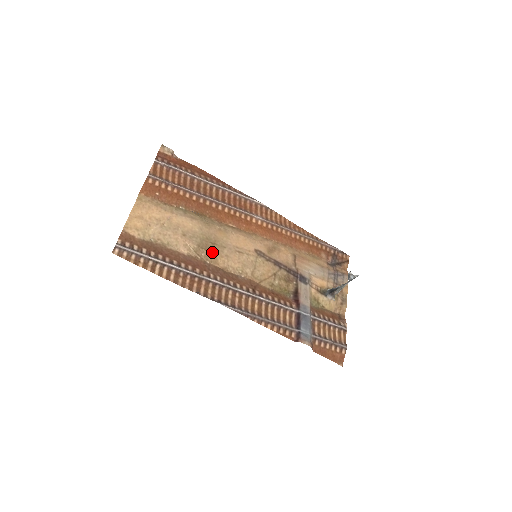
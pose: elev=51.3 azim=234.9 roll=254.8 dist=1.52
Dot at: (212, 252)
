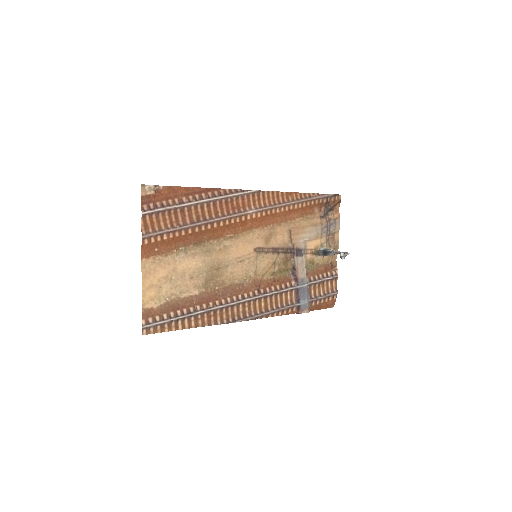
Dot at: (218, 278)
